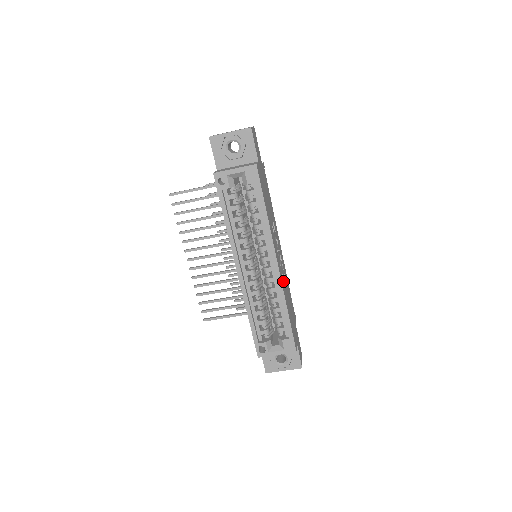
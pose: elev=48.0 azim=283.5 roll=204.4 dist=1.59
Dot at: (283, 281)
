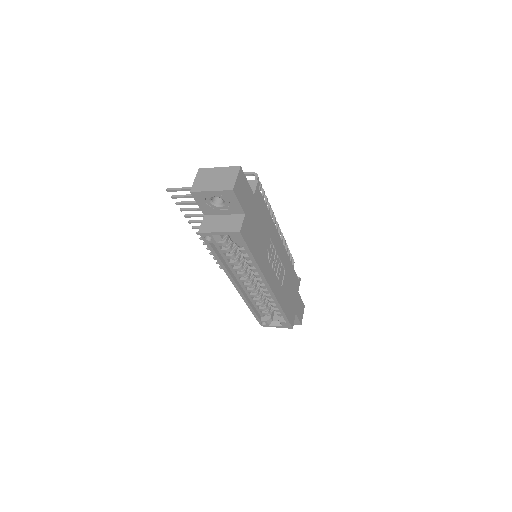
Dot at: (279, 286)
